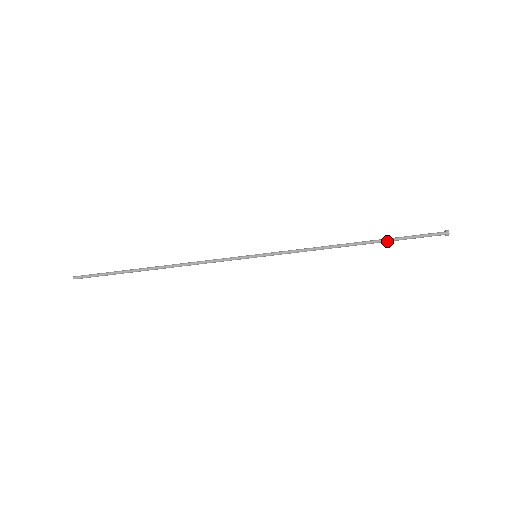
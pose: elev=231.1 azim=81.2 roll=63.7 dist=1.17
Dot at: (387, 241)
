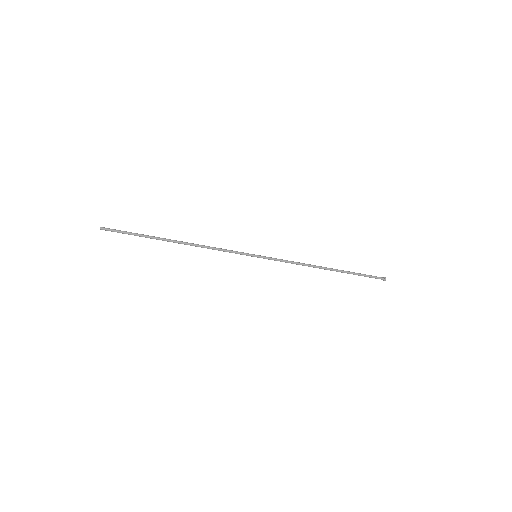
Dot at: (347, 273)
